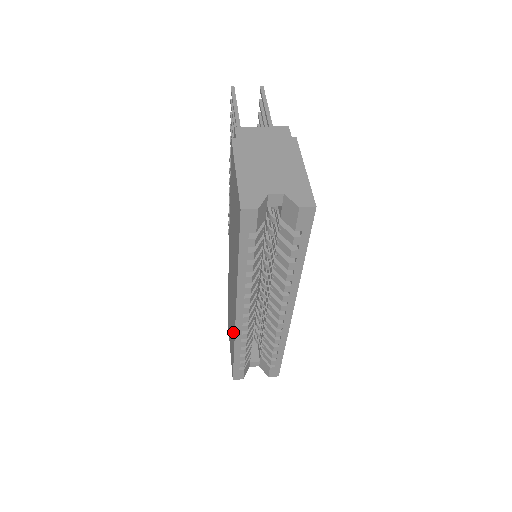
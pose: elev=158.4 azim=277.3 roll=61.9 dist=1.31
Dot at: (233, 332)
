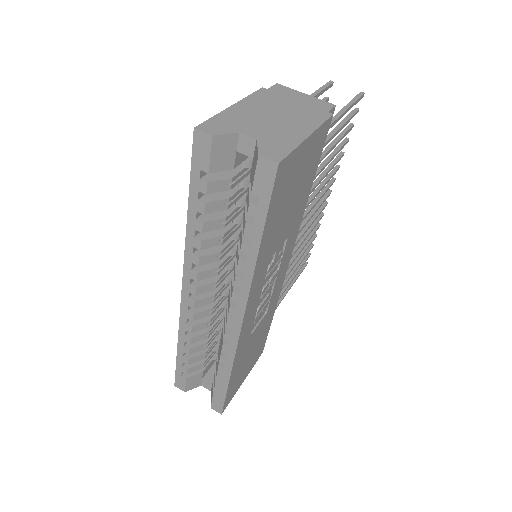
Dot at: occluded
